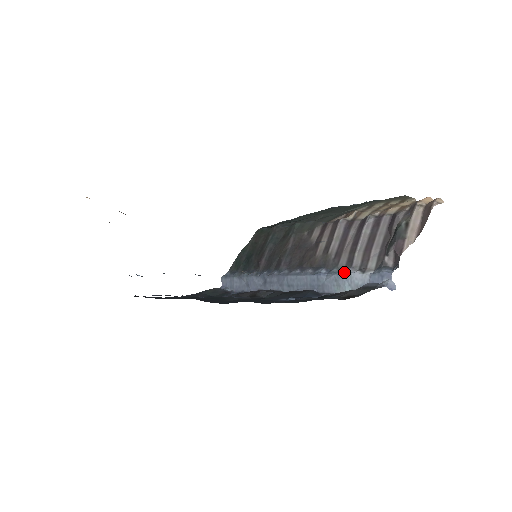
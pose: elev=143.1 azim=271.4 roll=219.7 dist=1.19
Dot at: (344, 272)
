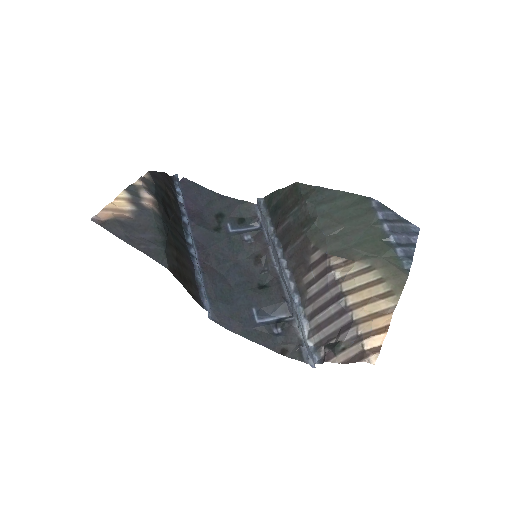
Dot at: (301, 322)
